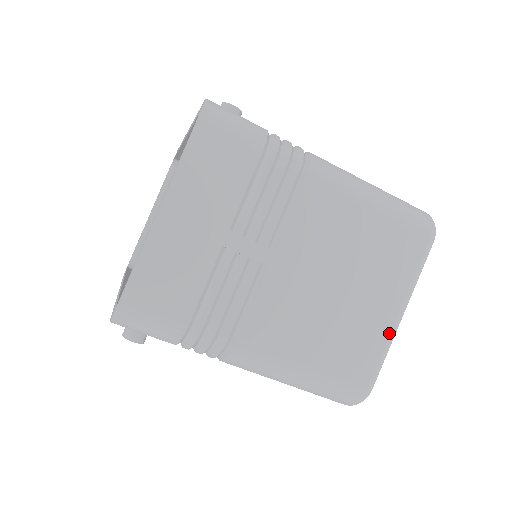
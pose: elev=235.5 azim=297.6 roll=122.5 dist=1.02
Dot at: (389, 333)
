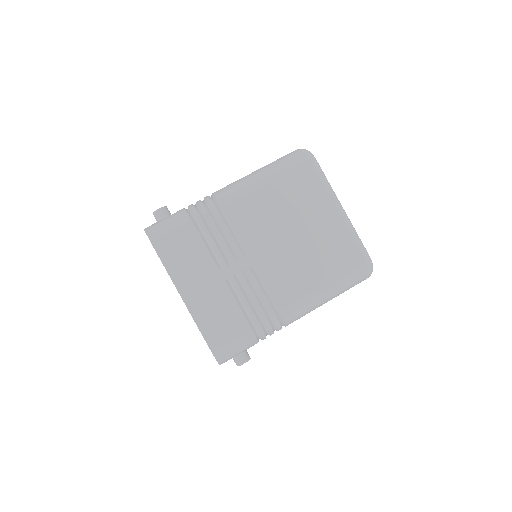
Dot at: (345, 224)
